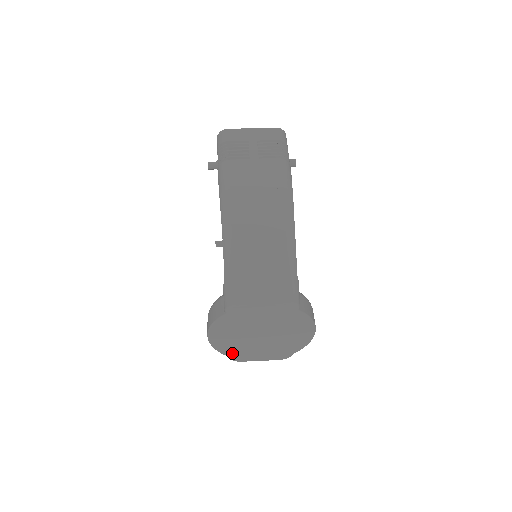
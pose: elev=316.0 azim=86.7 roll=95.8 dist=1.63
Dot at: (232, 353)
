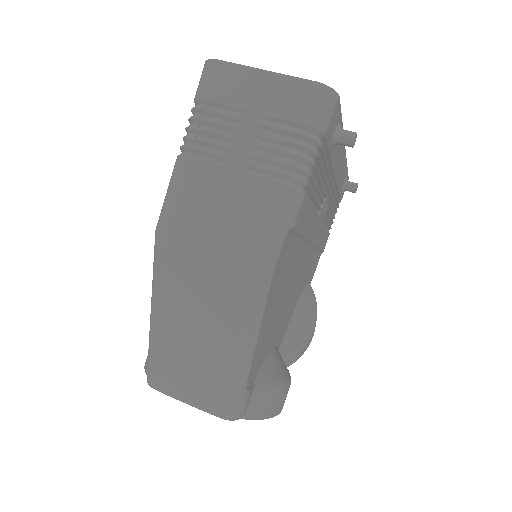
Dot at: occluded
